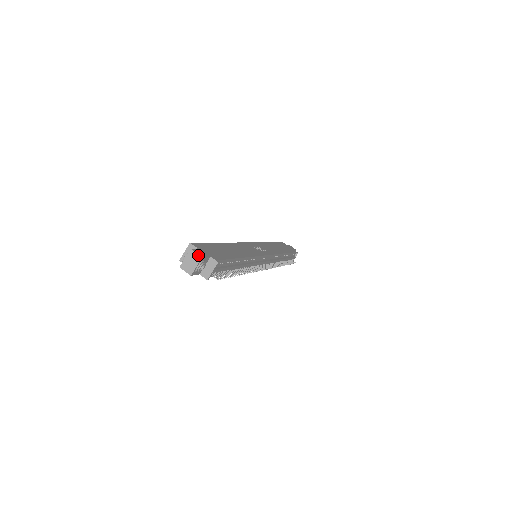
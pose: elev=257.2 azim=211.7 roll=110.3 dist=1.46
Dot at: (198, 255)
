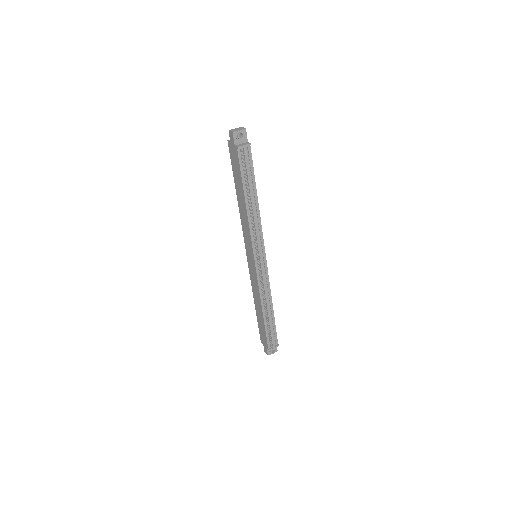
Dot at: (244, 128)
